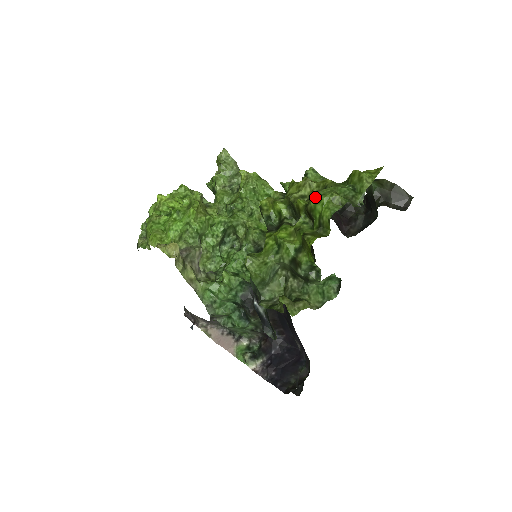
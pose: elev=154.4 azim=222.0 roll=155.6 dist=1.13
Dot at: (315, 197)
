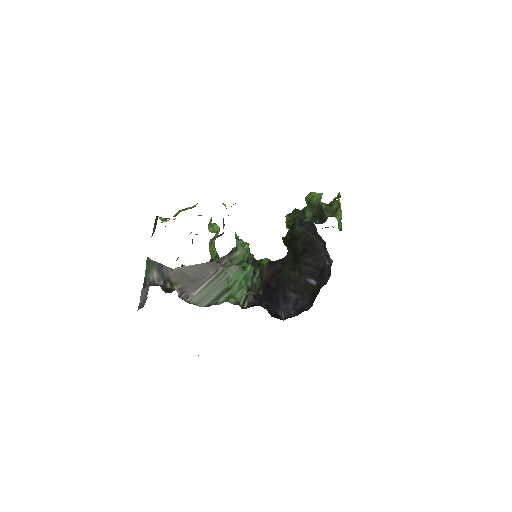
Dot at: occluded
